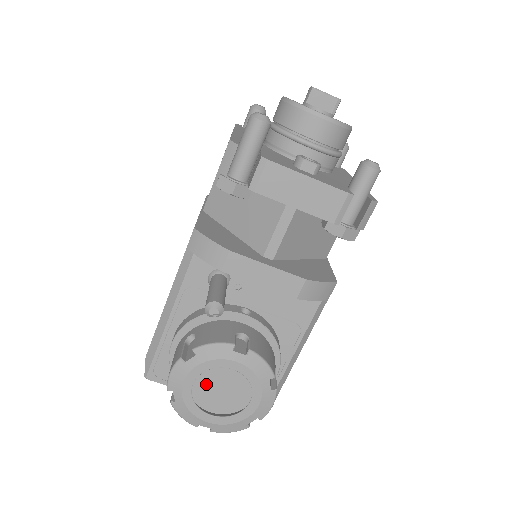
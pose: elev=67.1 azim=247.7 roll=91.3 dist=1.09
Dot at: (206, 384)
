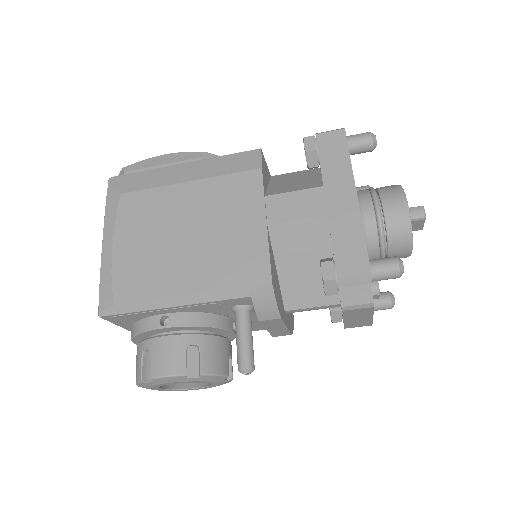
Dot at: occluded
